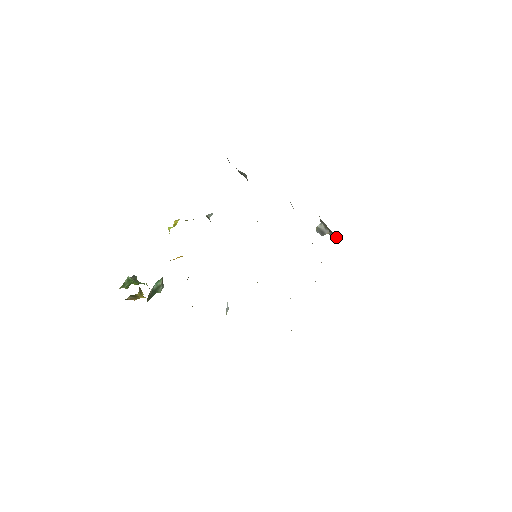
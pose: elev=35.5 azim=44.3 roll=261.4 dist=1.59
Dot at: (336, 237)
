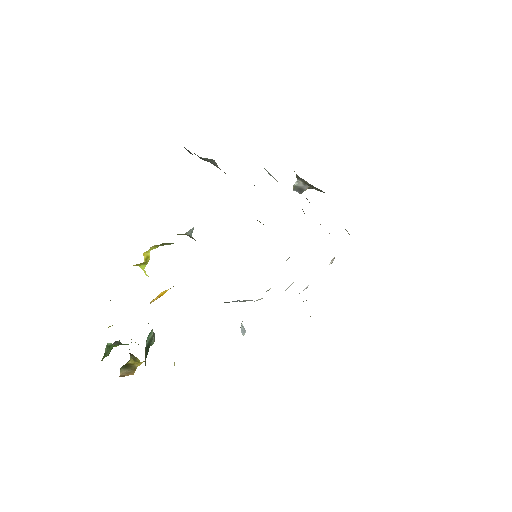
Dot at: (317, 190)
